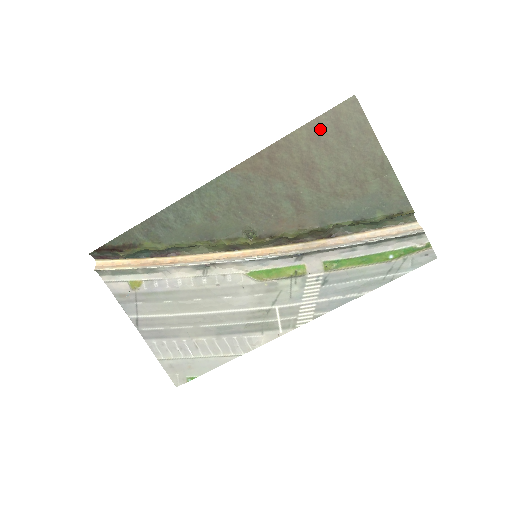
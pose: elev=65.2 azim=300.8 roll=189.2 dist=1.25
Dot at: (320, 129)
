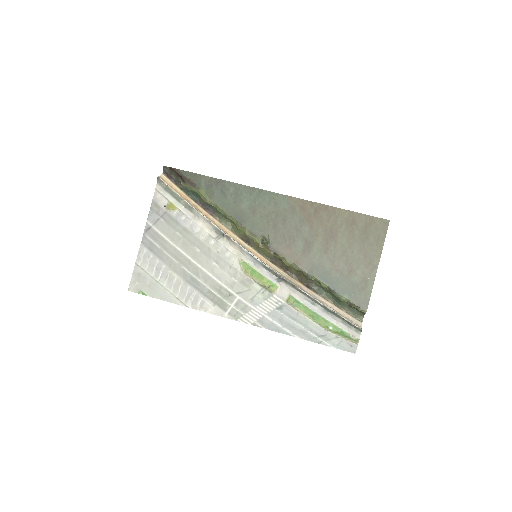
Dot at: (356, 221)
